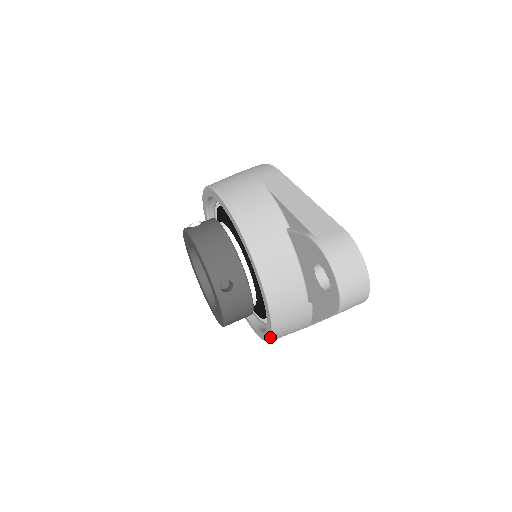
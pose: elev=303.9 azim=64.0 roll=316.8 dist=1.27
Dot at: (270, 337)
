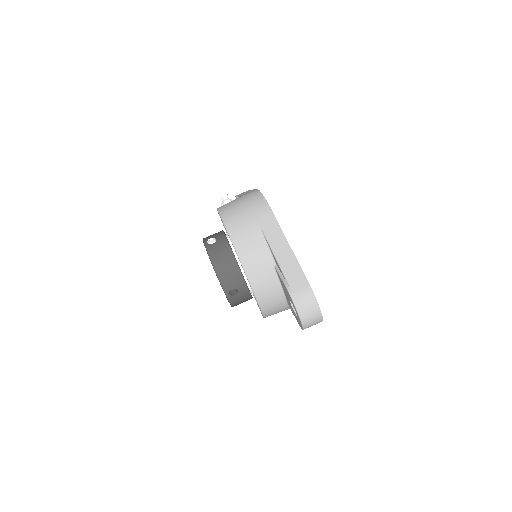
Dot at: occluded
